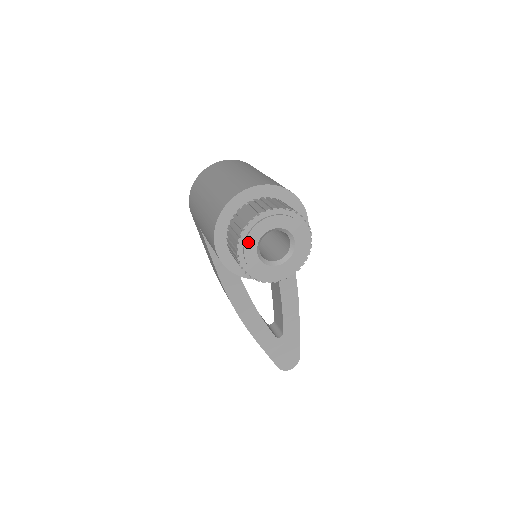
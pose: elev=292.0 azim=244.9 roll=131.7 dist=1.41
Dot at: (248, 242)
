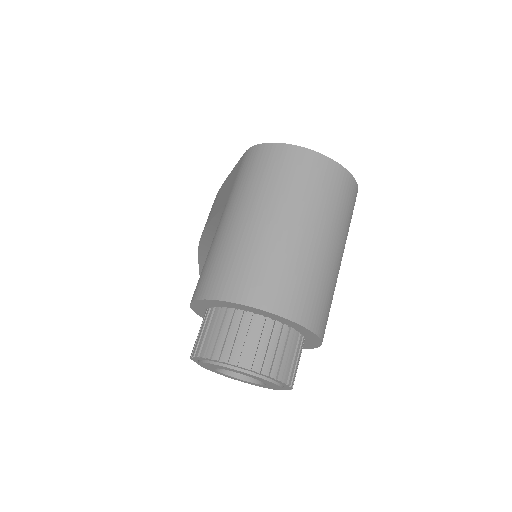
Dot at: (215, 365)
